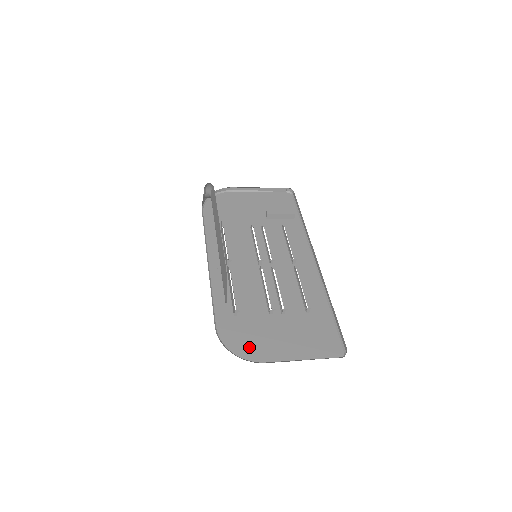
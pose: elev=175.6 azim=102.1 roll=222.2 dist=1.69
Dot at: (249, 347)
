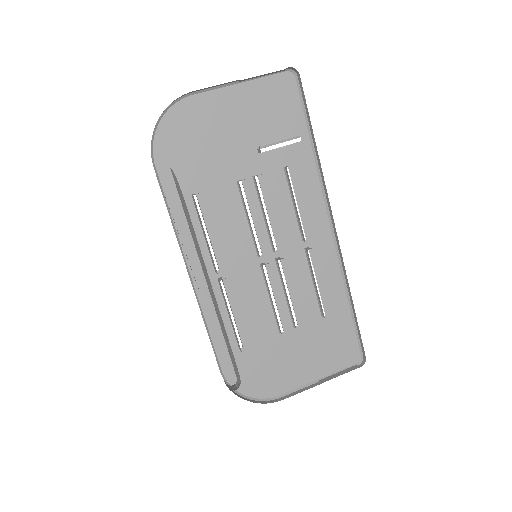
Dot at: (262, 383)
